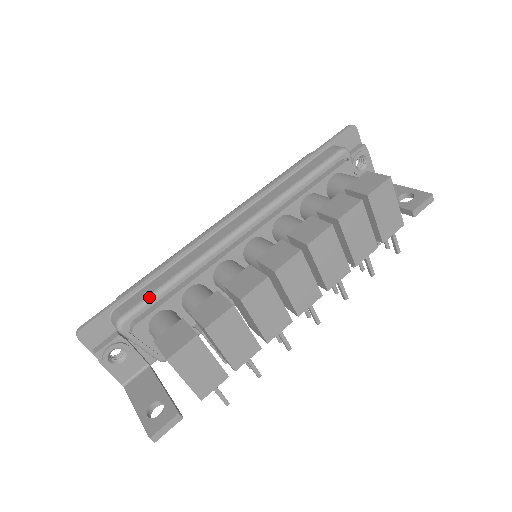
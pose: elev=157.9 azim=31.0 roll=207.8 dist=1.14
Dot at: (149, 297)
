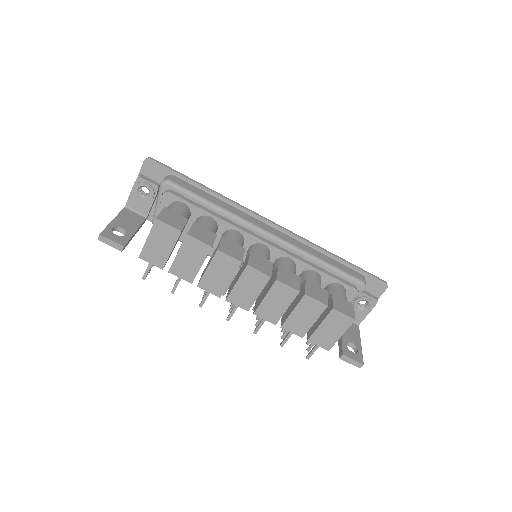
Dot at: (193, 193)
